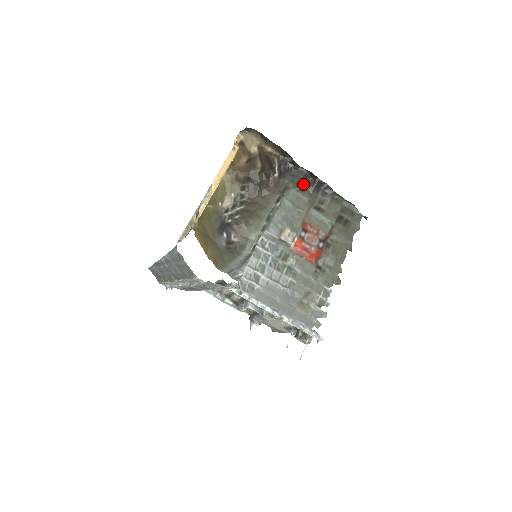
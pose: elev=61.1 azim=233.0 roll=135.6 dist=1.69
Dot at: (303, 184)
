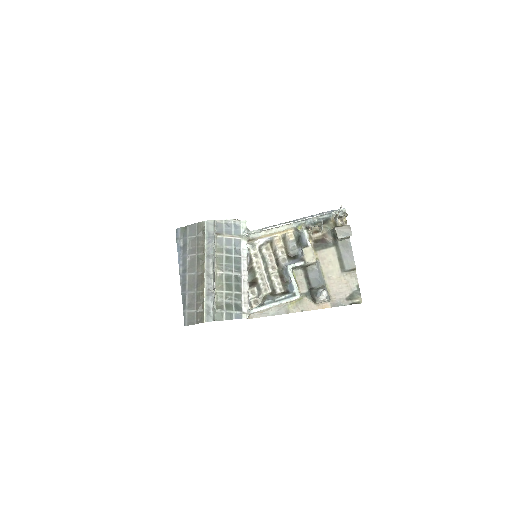
Dot at: occluded
